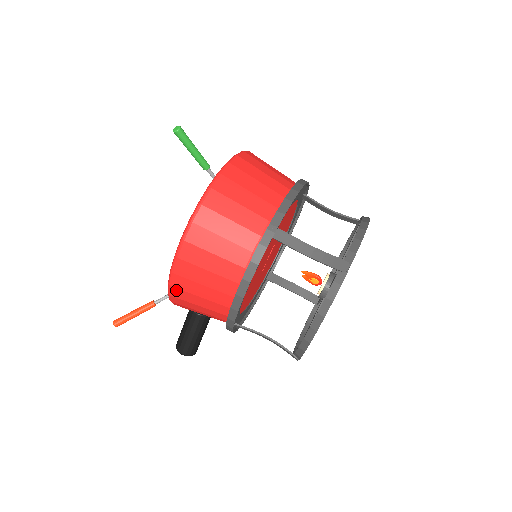
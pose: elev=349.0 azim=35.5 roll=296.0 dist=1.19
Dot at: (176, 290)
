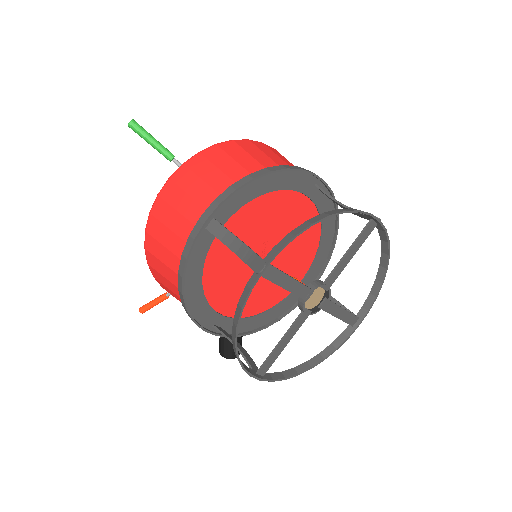
Dot at: (159, 282)
